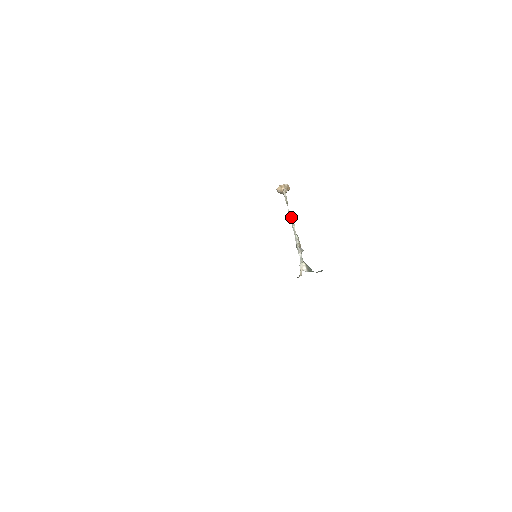
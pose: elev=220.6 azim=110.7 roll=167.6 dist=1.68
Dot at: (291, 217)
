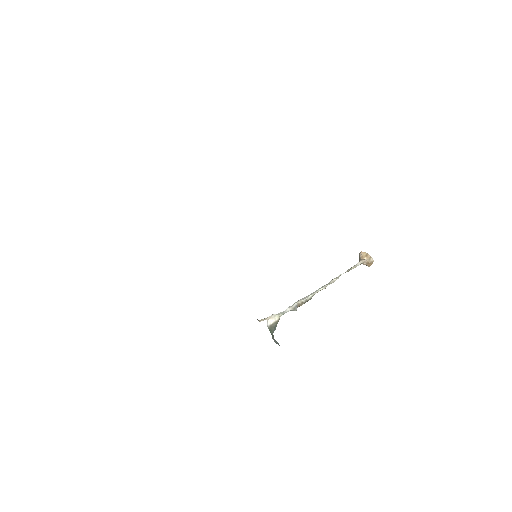
Dot at: (333, 280)
